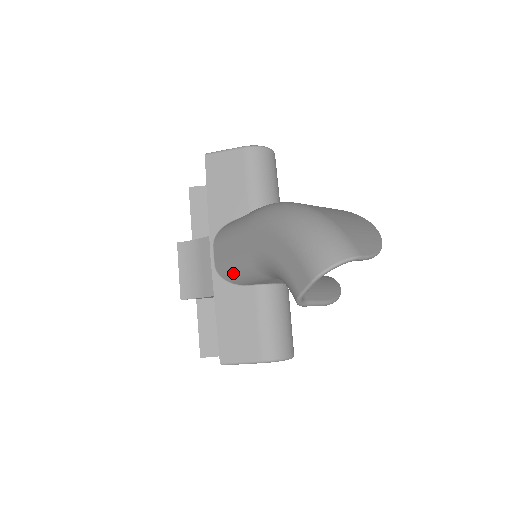
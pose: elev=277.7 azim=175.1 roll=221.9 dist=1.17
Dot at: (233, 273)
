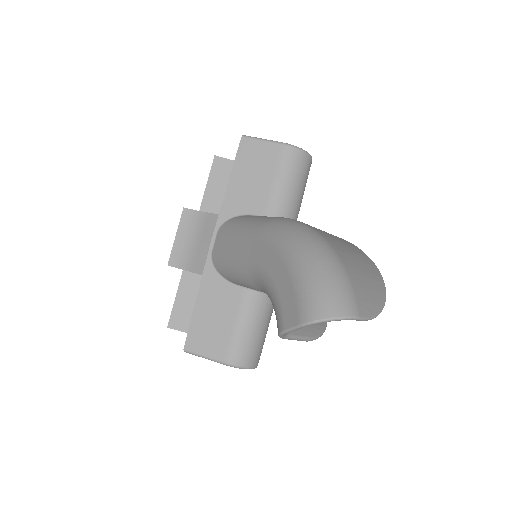
Dot at: (227, 269)
